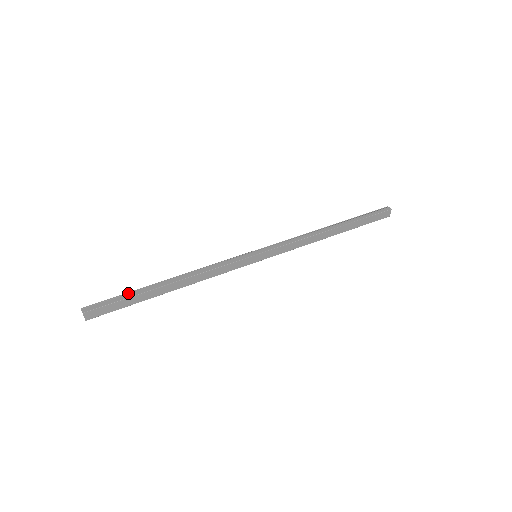
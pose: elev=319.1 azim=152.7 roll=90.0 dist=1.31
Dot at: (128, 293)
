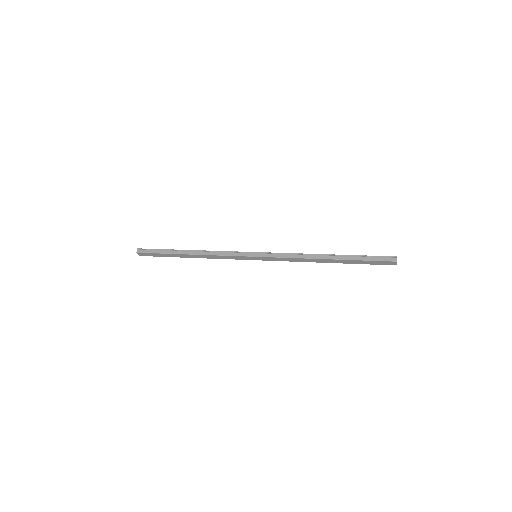
Dot at: (164, 250)
